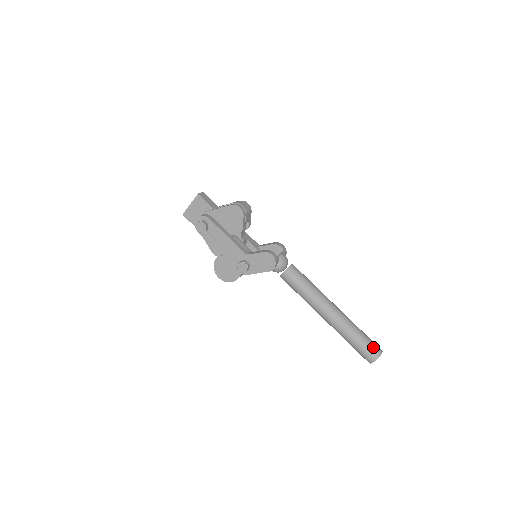
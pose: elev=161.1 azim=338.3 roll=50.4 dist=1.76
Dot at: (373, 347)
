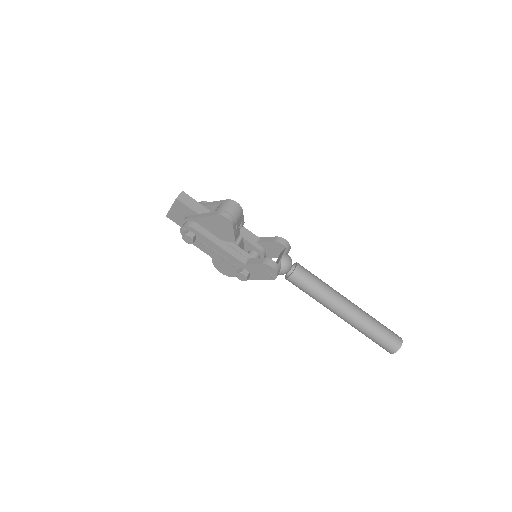
Dot at: (392, 341)
